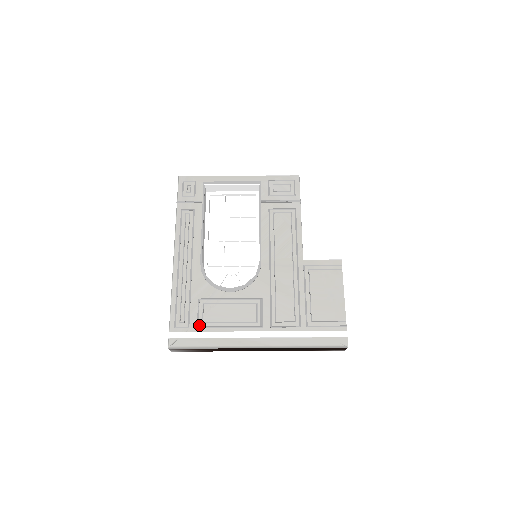
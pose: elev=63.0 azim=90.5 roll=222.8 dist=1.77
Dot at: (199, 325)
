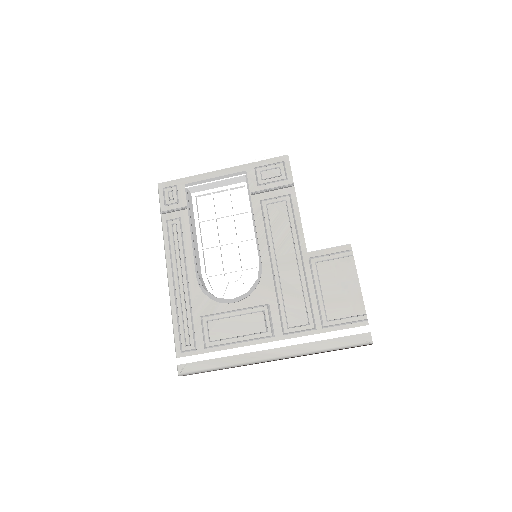
Dot at: (206, 345)
